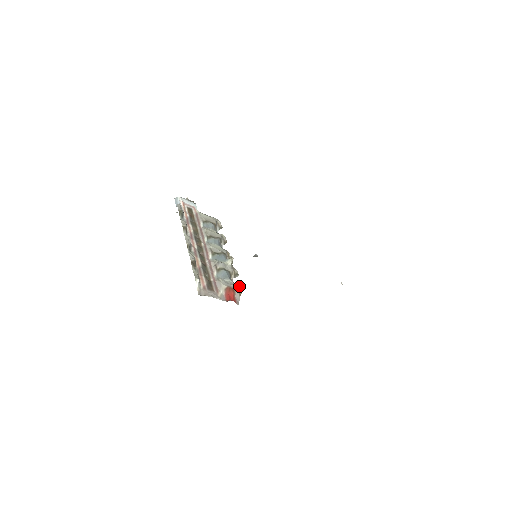
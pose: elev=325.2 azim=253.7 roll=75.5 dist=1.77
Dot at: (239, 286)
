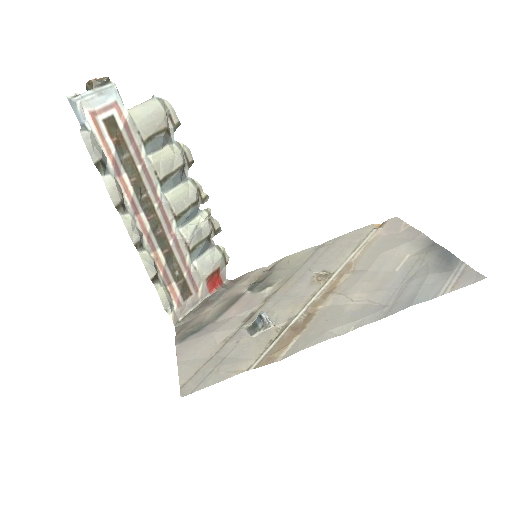
Dot at: (224, 252)
